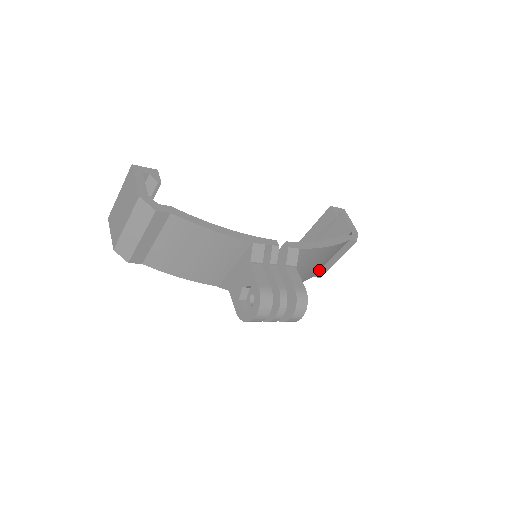
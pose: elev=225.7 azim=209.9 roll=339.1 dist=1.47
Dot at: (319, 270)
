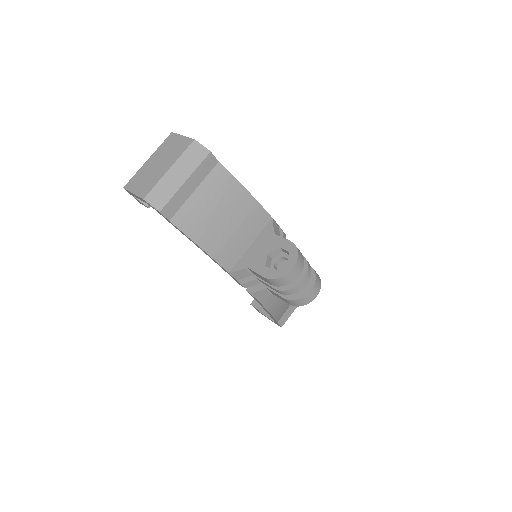
Dot at: (284, 314)
